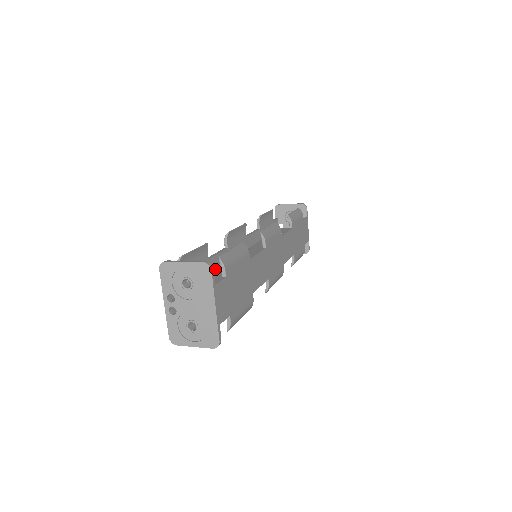
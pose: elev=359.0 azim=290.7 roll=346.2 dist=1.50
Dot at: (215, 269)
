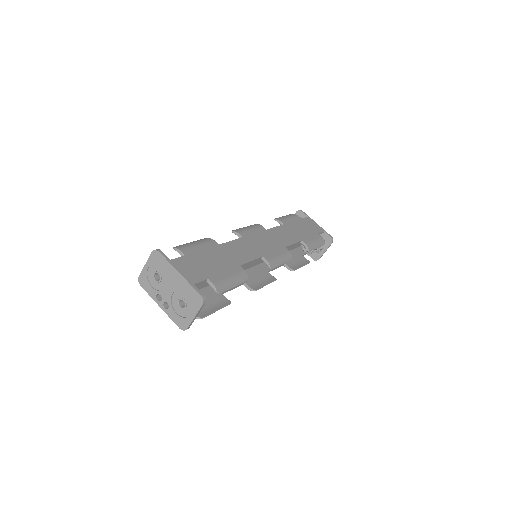
Dot at: occluded
